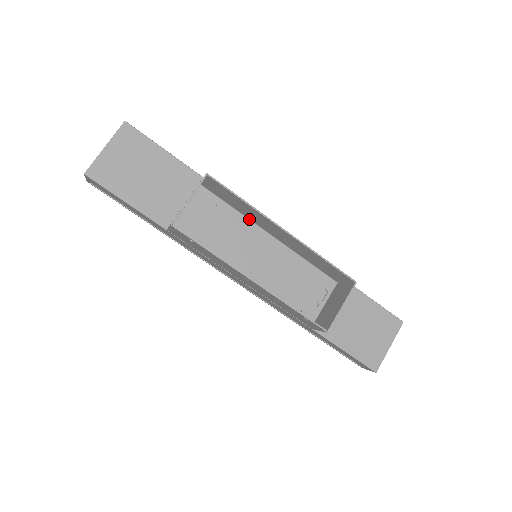
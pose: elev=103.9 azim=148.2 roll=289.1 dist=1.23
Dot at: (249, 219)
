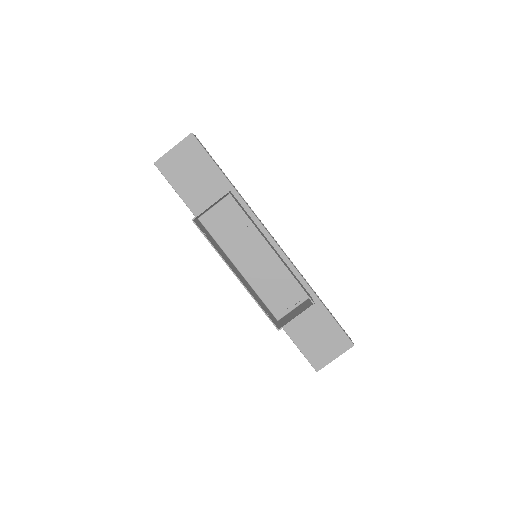
Dot at: occluded
